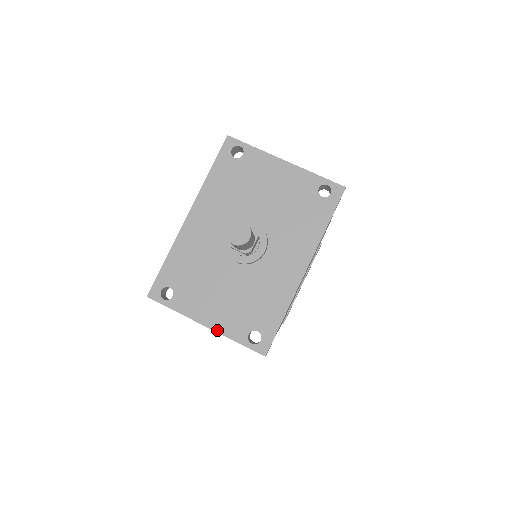
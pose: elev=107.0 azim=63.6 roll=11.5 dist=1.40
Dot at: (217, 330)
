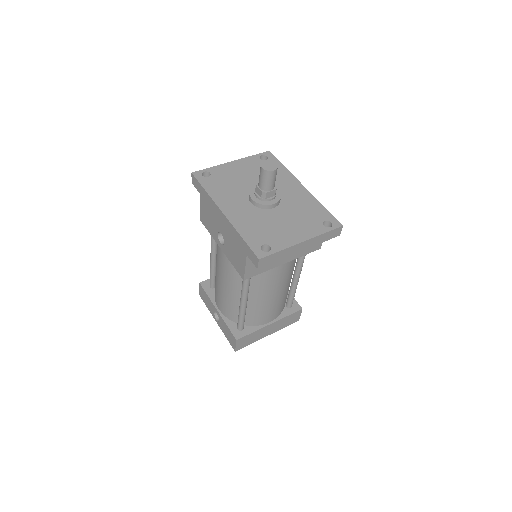
Dot at: (310, 237)
